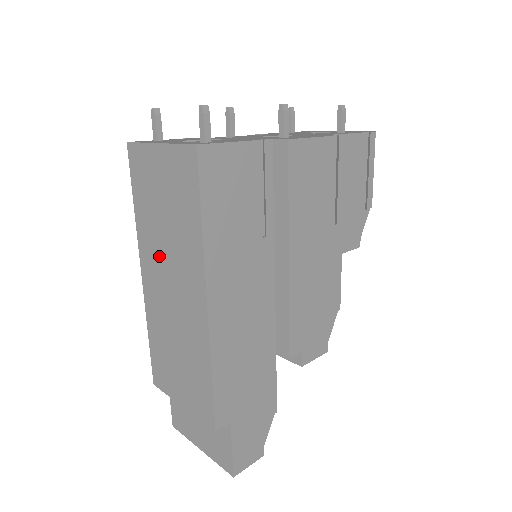
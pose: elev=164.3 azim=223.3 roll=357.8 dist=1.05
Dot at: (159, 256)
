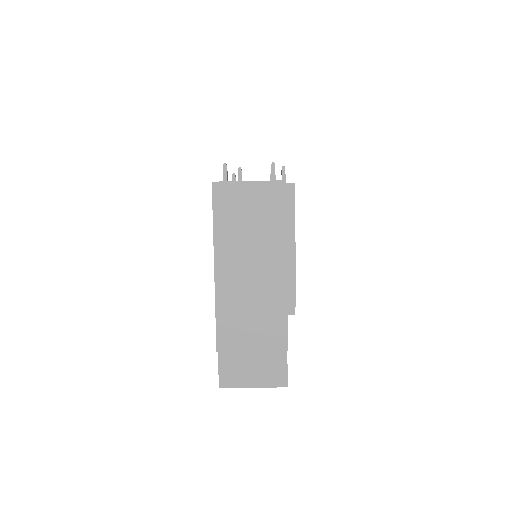
Dot at: (239, 250)
